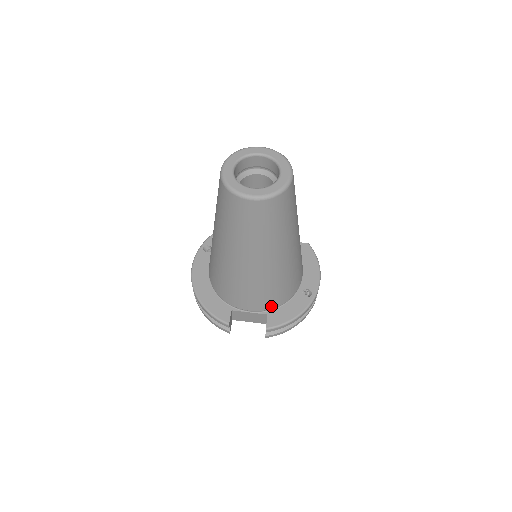
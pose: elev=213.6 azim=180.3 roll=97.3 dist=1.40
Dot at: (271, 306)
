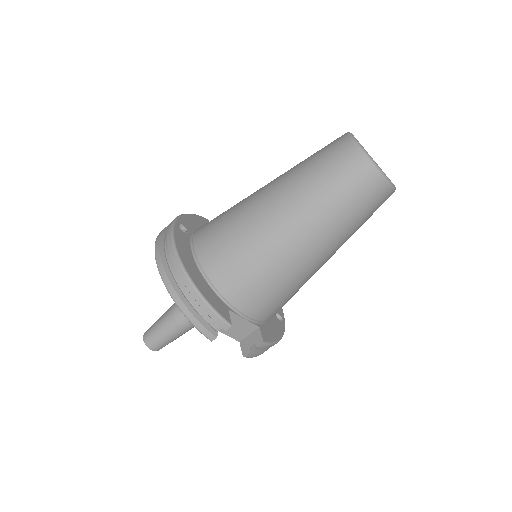
Dot at: (266, 318)
